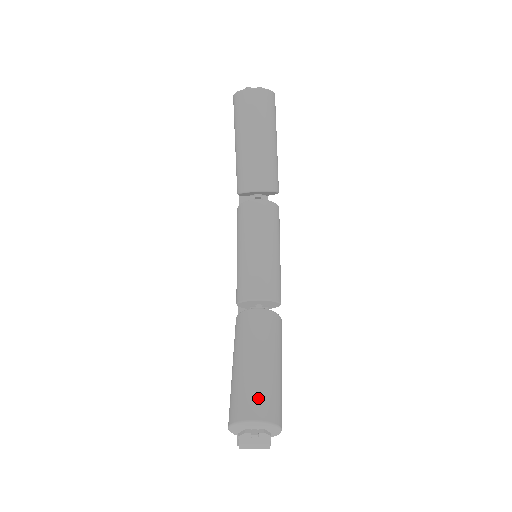
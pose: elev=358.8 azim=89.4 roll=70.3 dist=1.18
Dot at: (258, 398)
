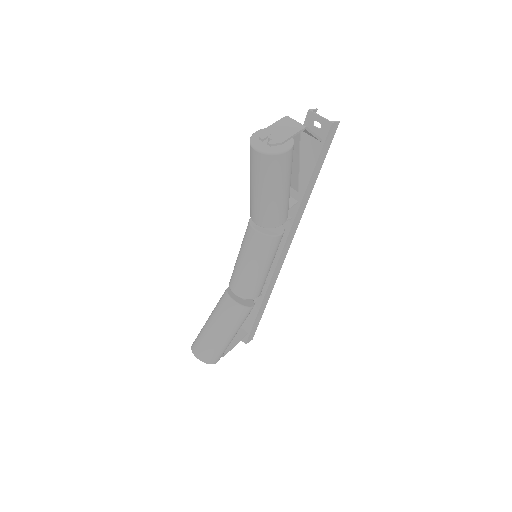
Dot at: (202, 348)
